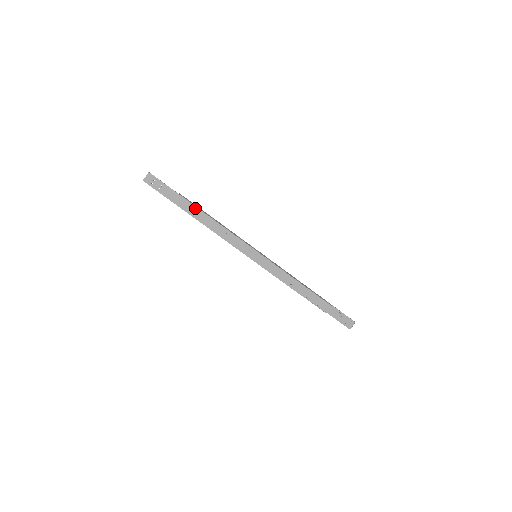
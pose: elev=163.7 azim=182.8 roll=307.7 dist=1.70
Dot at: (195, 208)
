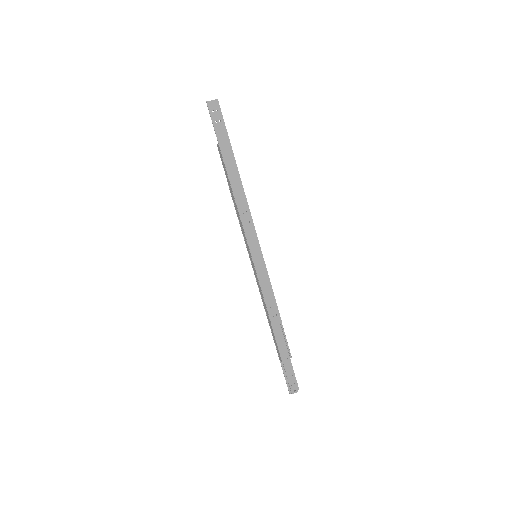
Dot at: (235, 166)
